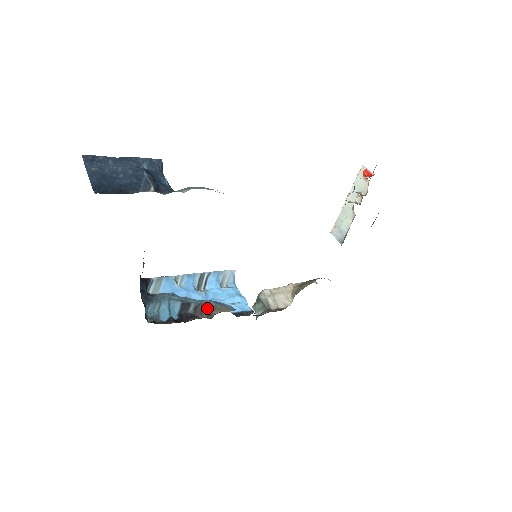
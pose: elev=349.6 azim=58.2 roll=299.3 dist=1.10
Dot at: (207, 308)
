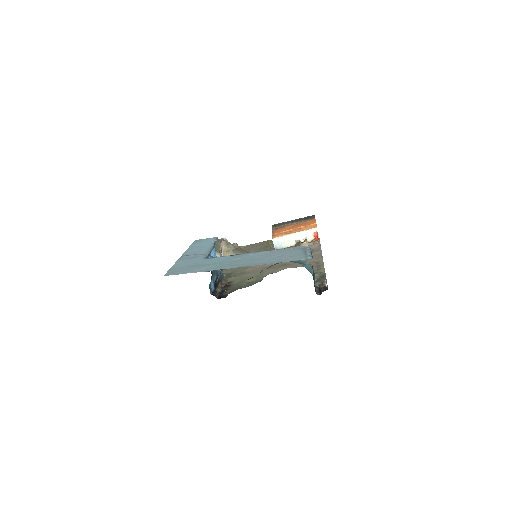
Dot at: (221, 278)
